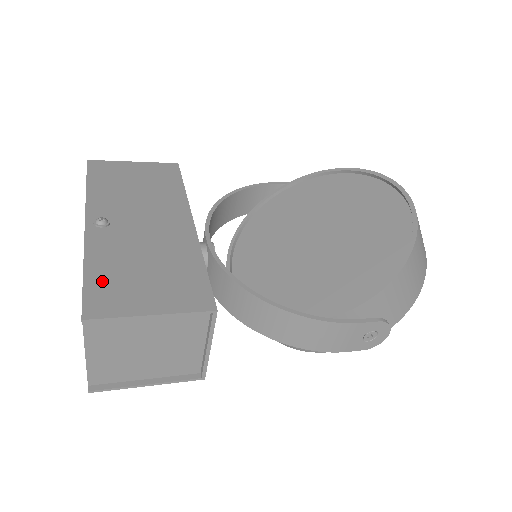
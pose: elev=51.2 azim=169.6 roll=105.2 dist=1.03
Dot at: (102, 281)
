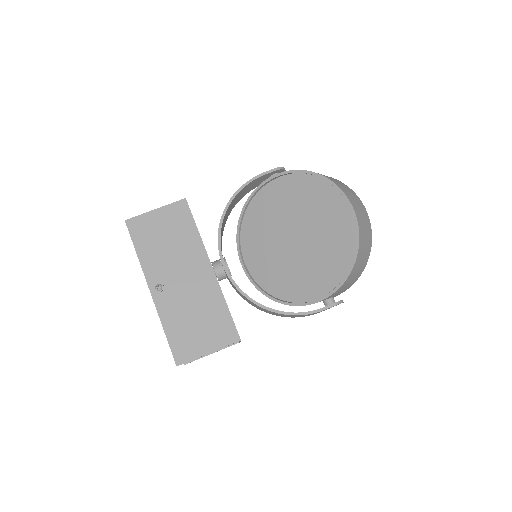
Dot at: (177, 337)
